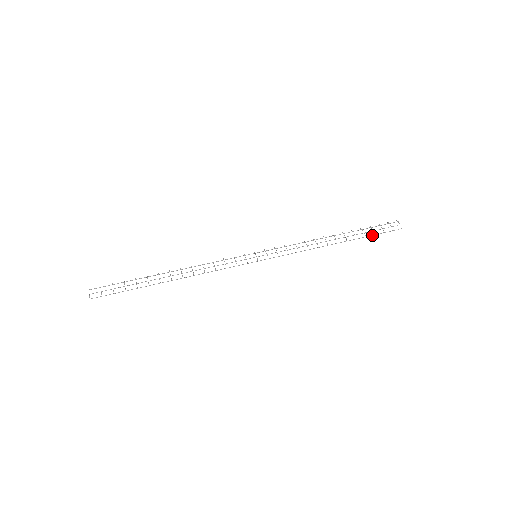
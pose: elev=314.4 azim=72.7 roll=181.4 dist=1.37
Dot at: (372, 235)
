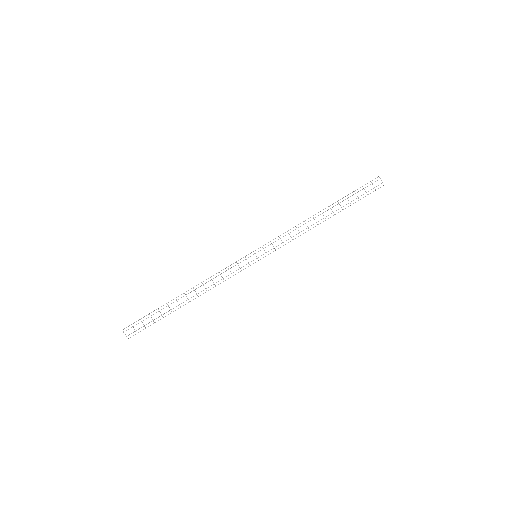
Dot at: occluded
